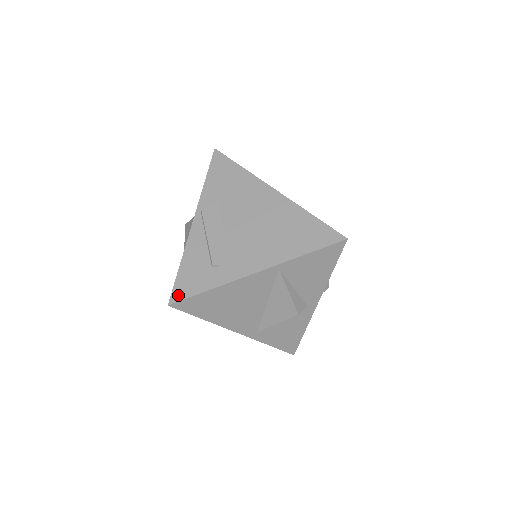
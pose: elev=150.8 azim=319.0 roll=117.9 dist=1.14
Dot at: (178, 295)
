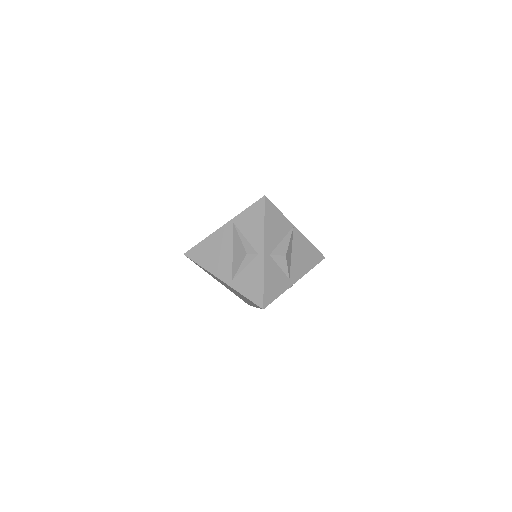
Dot at: (190, 250)
